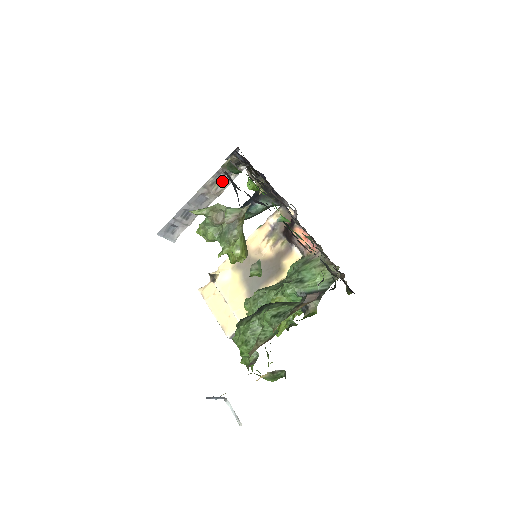
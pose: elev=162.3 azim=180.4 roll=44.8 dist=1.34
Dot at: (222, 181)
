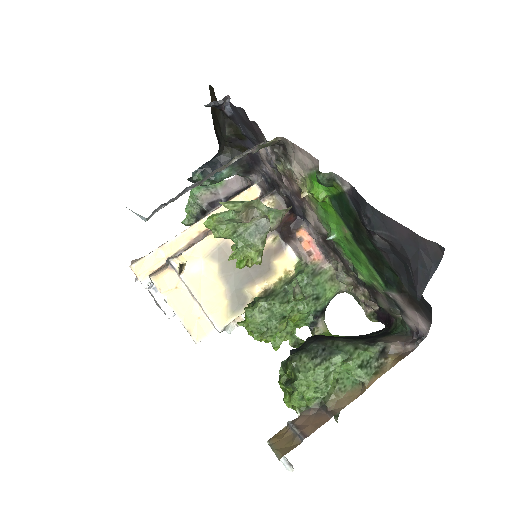
Dot at: (239, 156)
